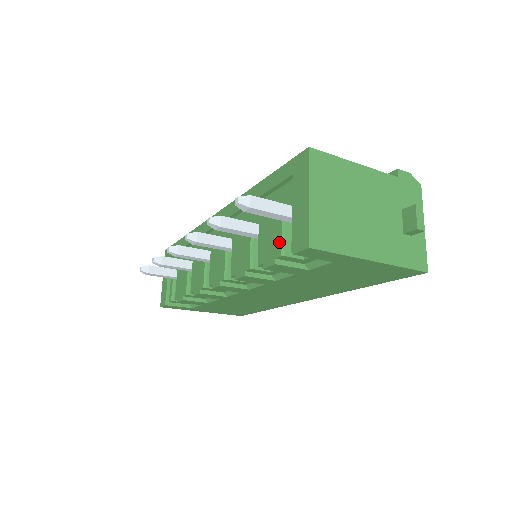
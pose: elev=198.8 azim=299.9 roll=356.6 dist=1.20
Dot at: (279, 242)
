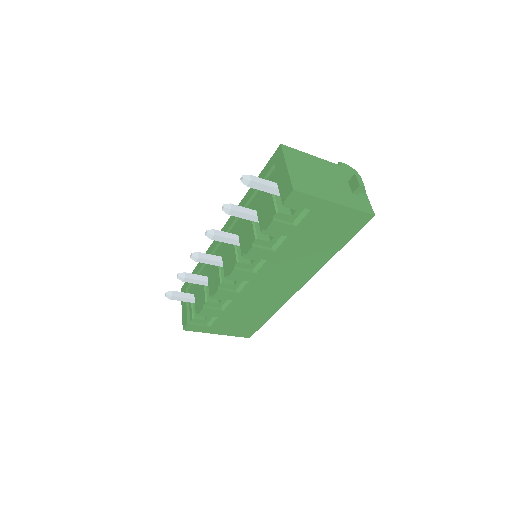
Dot at: (273, 207)
